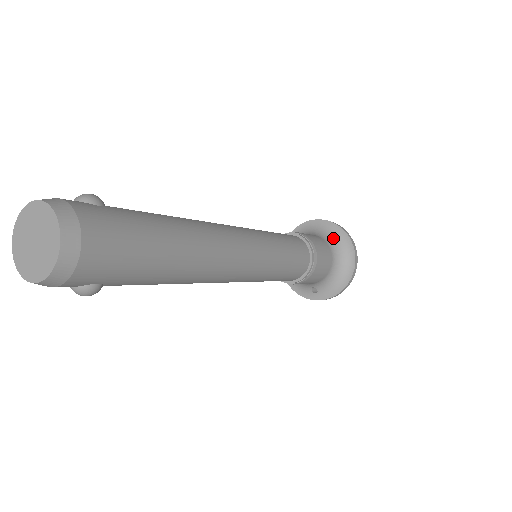
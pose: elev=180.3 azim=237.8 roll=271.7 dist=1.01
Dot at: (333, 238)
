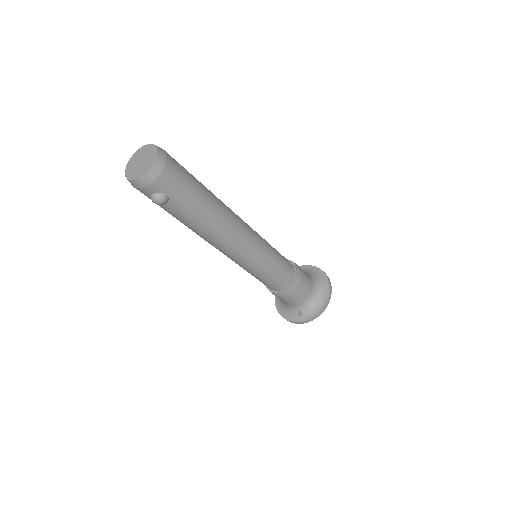
Dot at: (313, 274)
